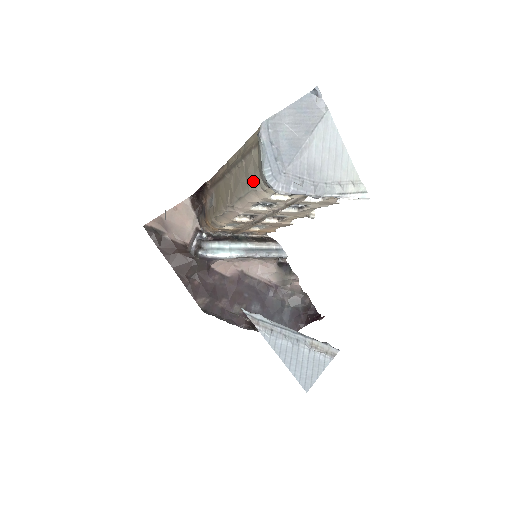
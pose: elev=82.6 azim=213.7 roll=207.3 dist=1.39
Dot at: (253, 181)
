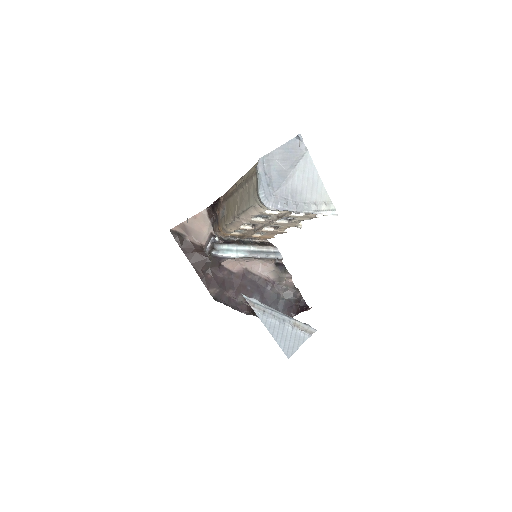
Dot at: (253, 199)
